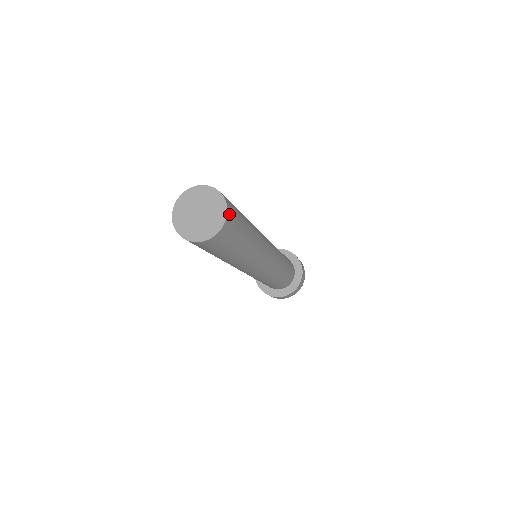
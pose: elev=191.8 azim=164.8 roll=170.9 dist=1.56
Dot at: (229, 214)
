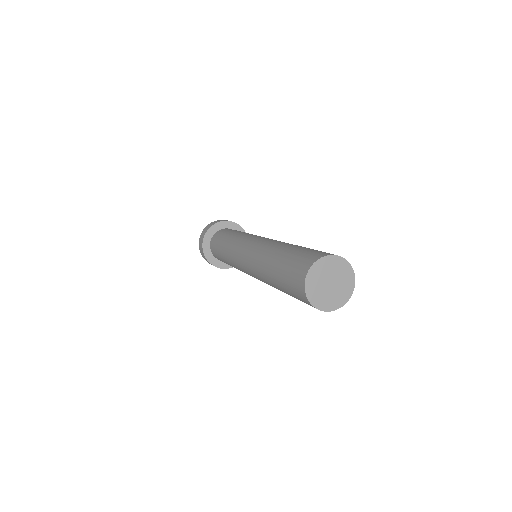
Dot at: (351, 275)
